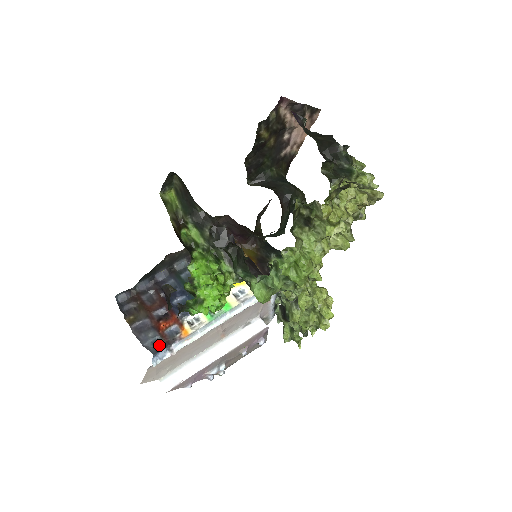
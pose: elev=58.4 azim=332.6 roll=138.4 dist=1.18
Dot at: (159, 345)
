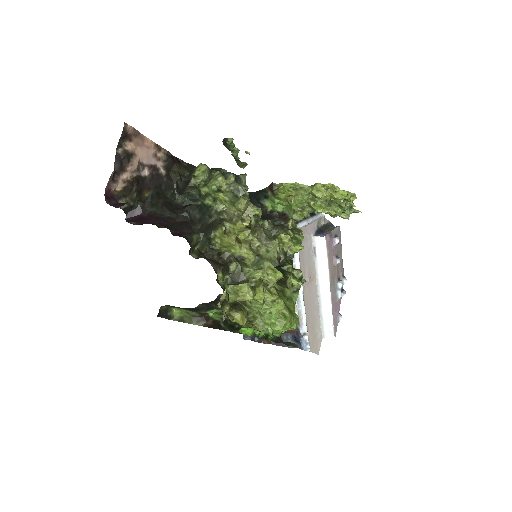
Dot at: (296, 337)
